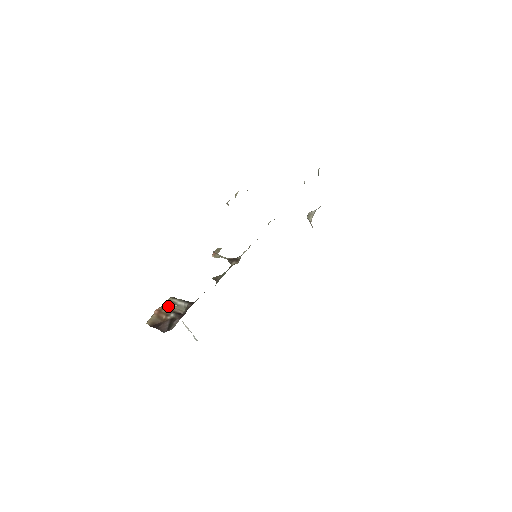
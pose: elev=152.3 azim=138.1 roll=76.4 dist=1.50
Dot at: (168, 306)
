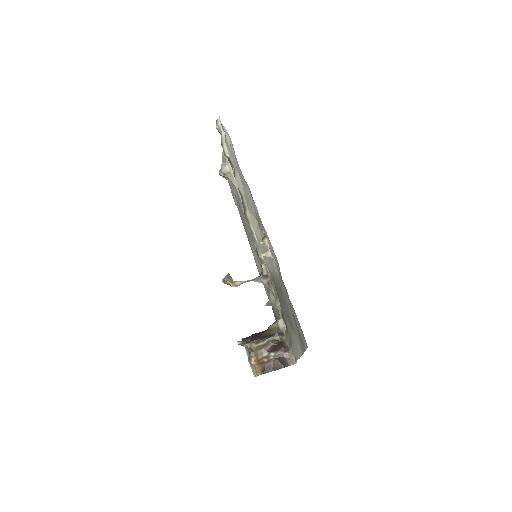
Dot at: (258, 352)
